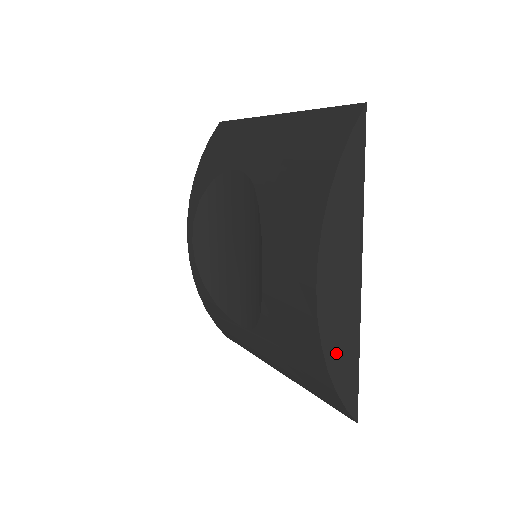
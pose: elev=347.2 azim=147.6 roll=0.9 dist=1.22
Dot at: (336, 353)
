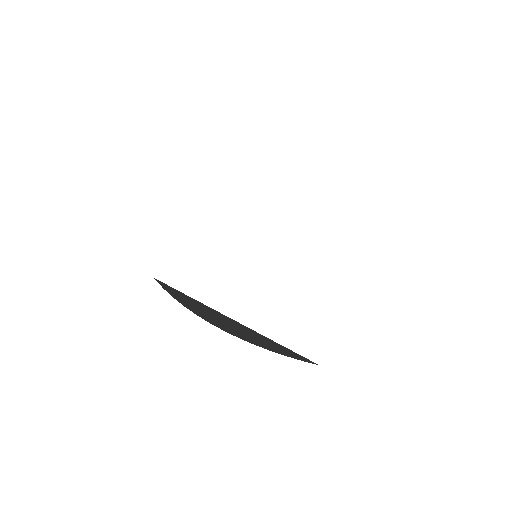
Dot at: (267, 346)
